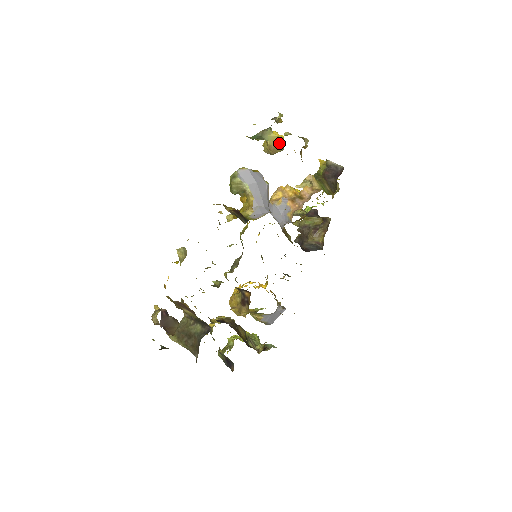
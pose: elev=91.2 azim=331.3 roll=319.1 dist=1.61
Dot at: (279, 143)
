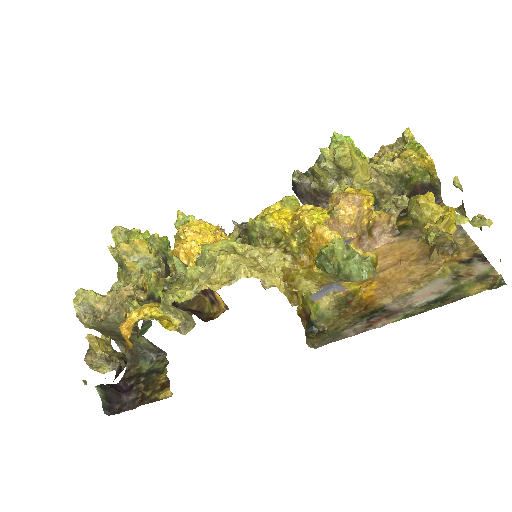
Dot at: occluded
